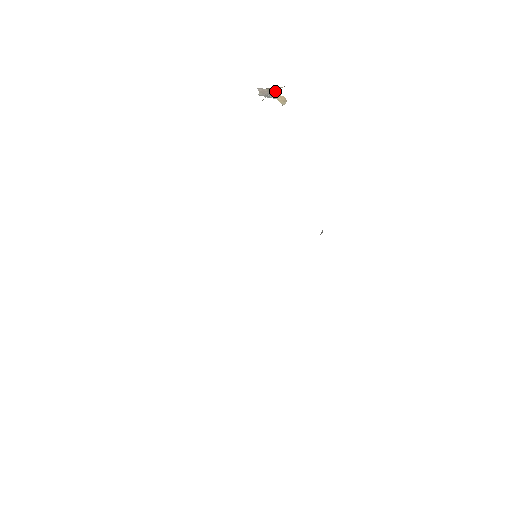
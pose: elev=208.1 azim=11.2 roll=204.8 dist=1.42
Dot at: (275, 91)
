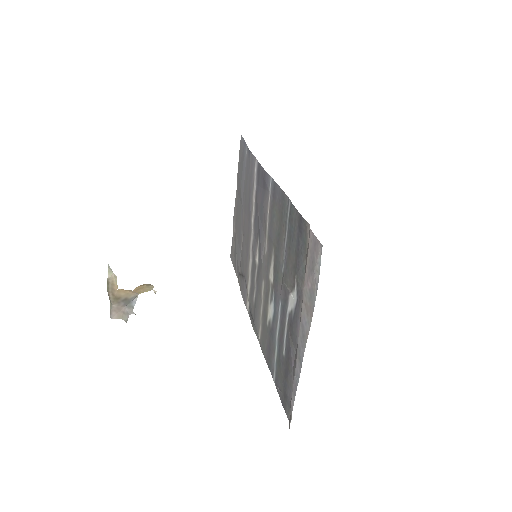
Dot at: (122, 293)
